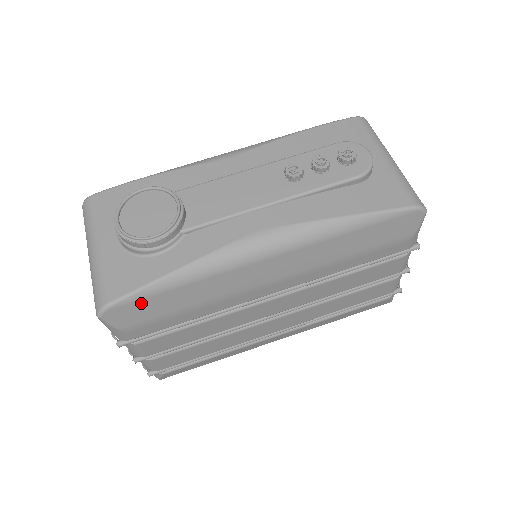
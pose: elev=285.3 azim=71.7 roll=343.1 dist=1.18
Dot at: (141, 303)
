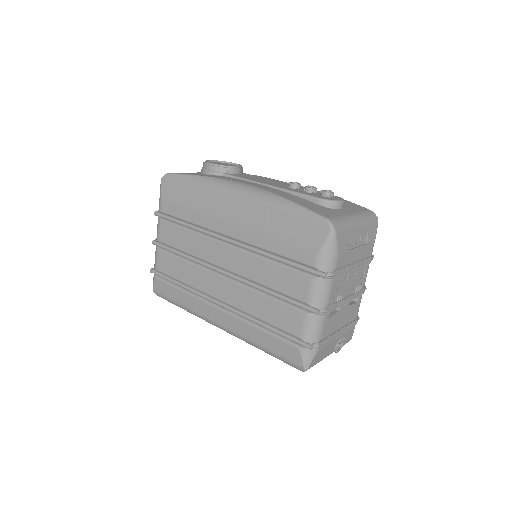
Dot at: (178, 182)
